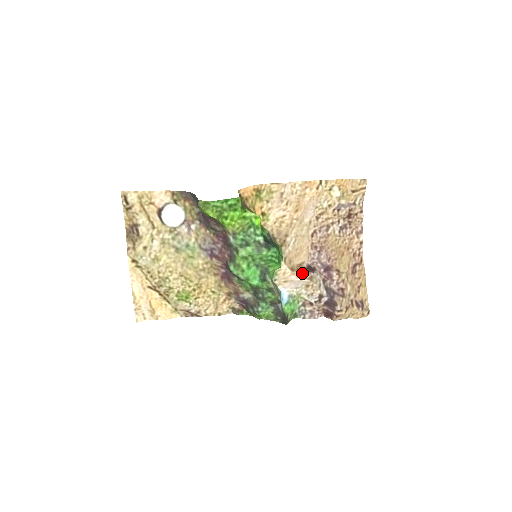
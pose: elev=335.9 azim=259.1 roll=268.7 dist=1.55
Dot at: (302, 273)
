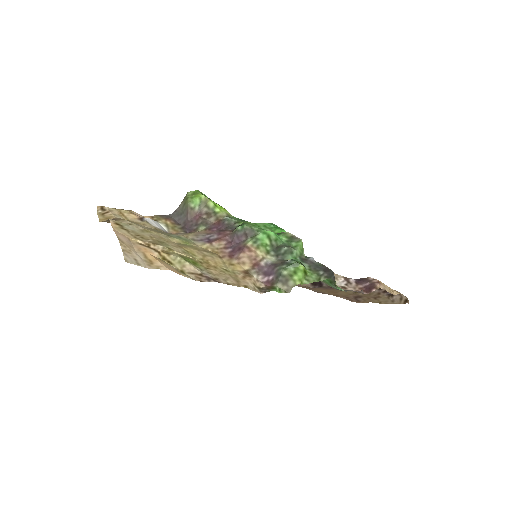
Dot at: occluded
